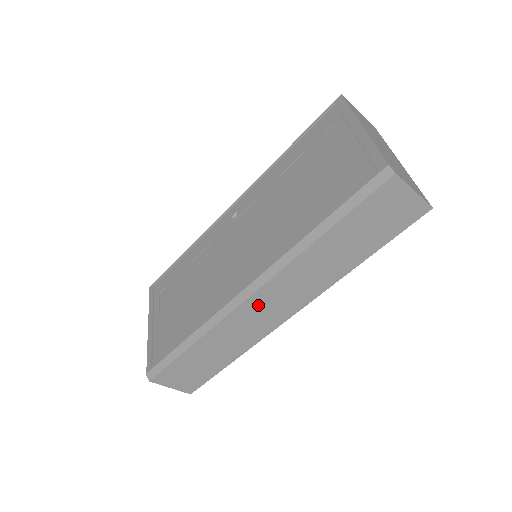
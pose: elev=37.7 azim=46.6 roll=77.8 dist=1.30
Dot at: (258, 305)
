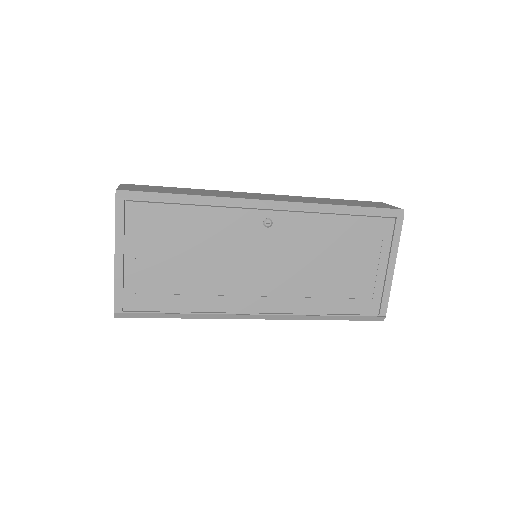
Dot at: occluded
